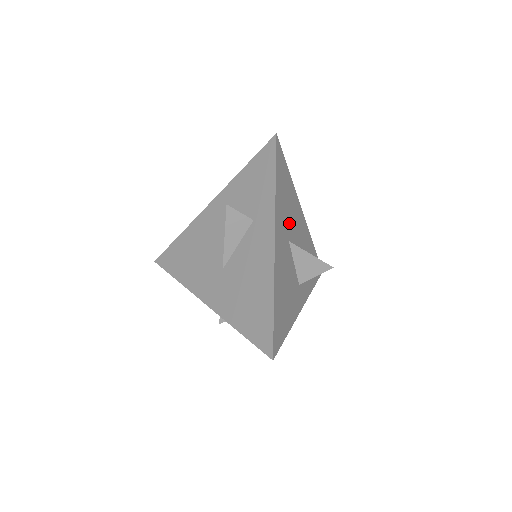
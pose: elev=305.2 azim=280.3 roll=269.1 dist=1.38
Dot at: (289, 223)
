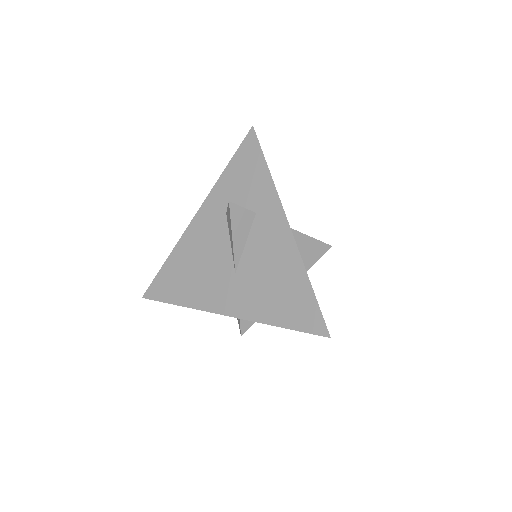
Dot at: occluded
